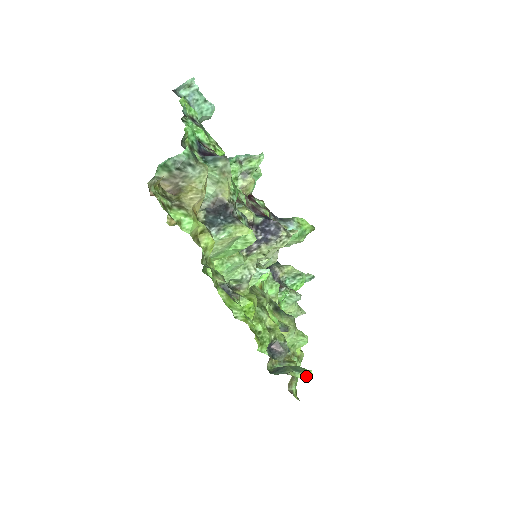
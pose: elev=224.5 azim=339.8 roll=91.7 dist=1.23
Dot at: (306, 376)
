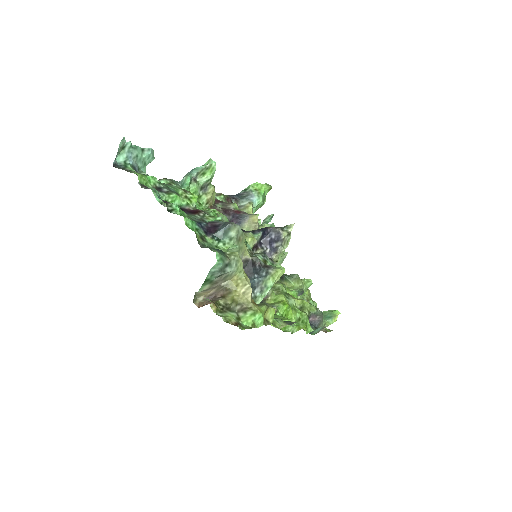
Dot at: occluded
